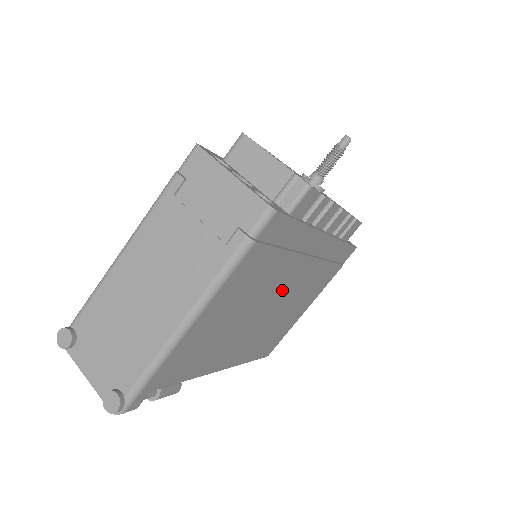
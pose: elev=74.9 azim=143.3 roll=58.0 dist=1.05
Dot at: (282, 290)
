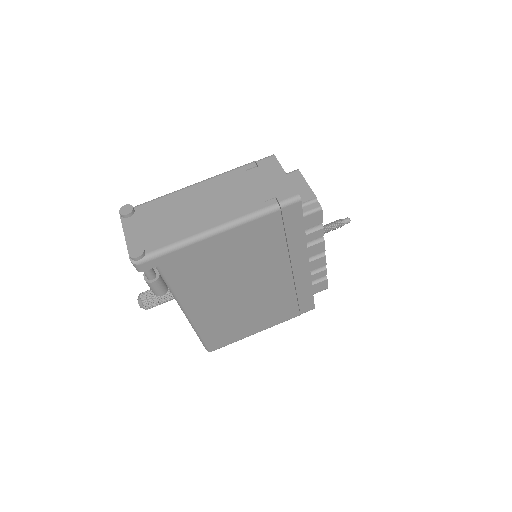
Dot at: (262, 281)
